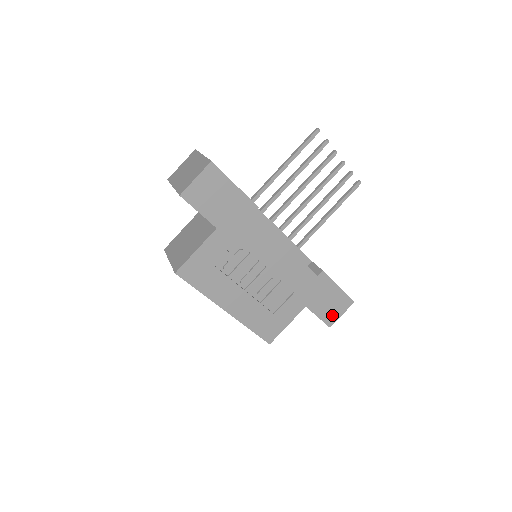
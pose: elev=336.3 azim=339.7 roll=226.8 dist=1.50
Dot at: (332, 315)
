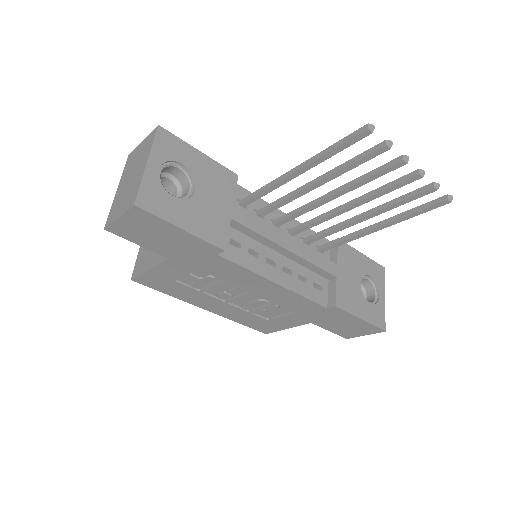
Dot at: (350, 333)
